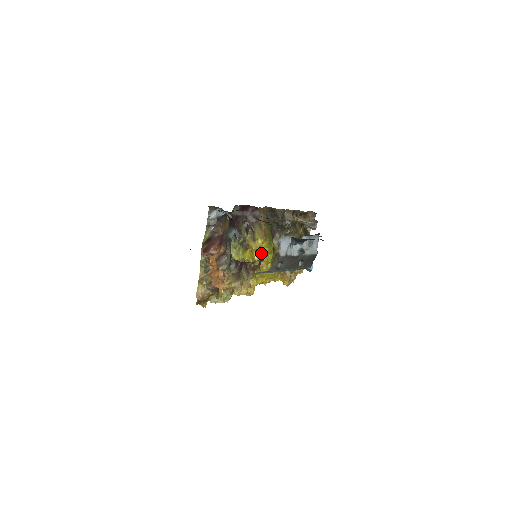
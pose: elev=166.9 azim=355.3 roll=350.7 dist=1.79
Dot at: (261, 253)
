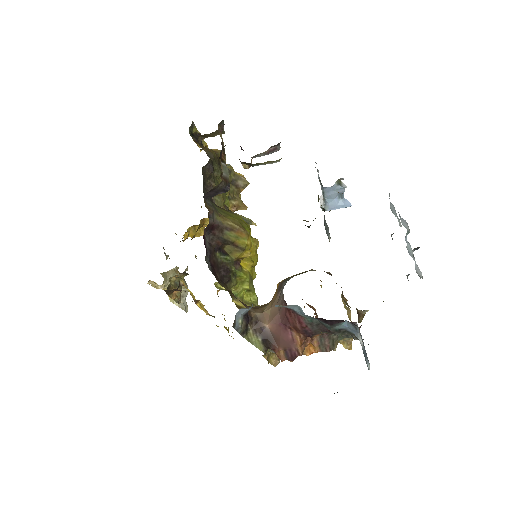
Dot at: occluded
